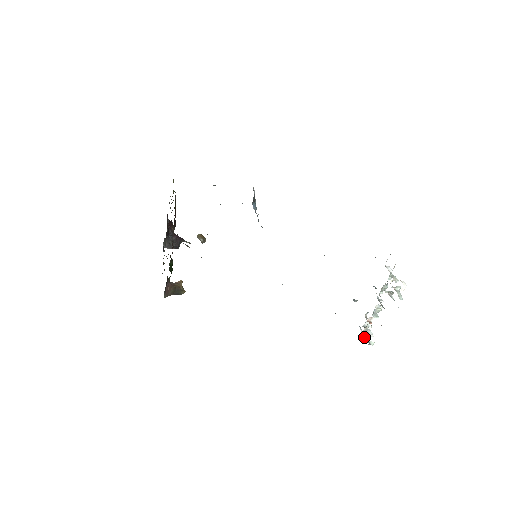
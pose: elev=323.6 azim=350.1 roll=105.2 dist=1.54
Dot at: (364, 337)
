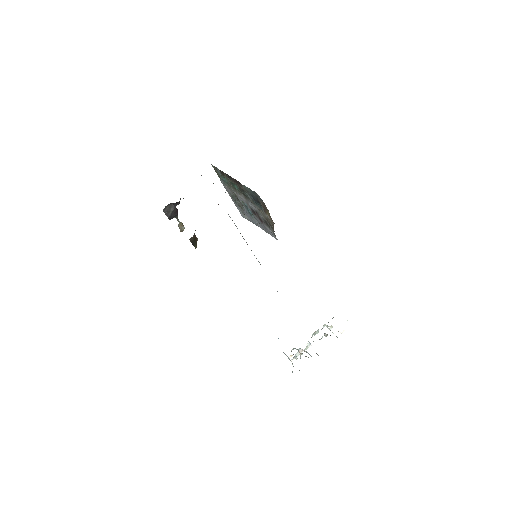
Dot at: (292, 364)
